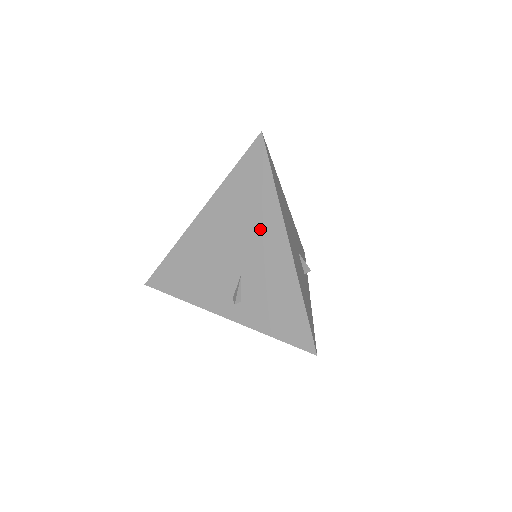
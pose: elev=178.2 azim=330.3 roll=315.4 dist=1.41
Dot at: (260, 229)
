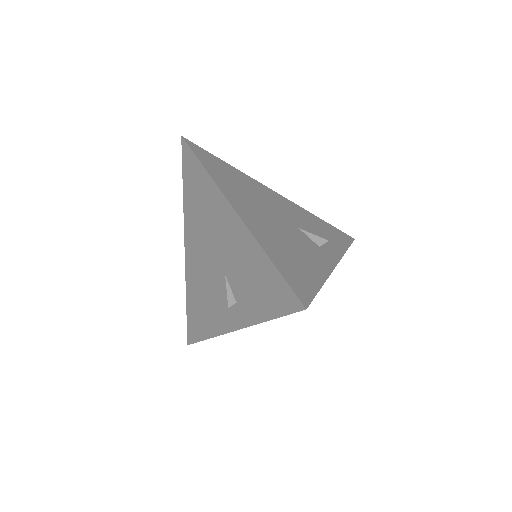
Dot at: (215, 219)
